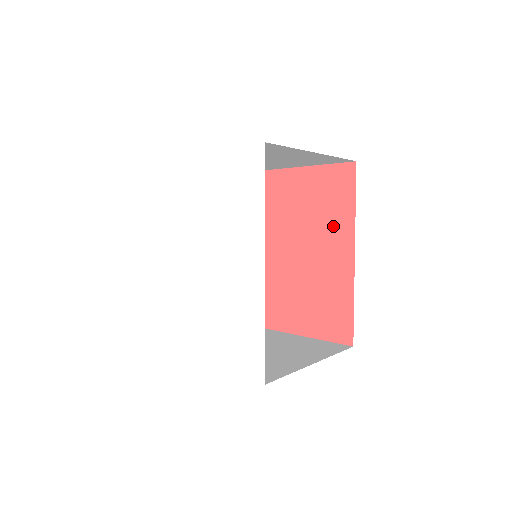
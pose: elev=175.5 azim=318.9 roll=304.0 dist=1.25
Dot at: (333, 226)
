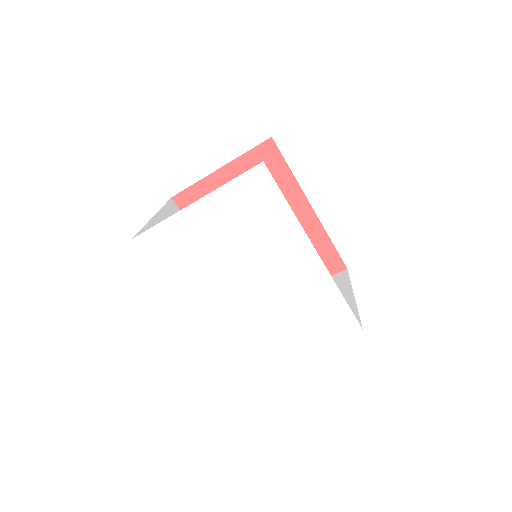
Dot at: occluded
